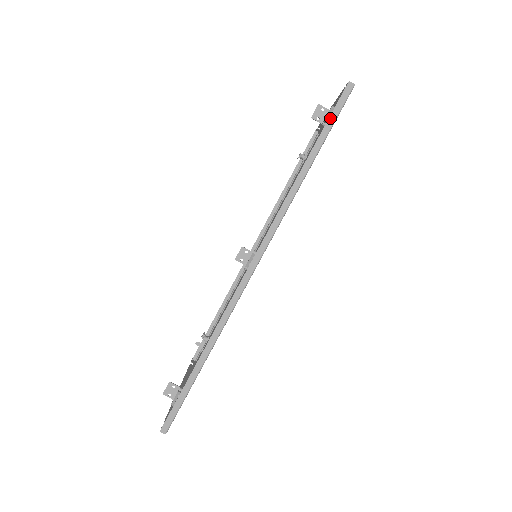
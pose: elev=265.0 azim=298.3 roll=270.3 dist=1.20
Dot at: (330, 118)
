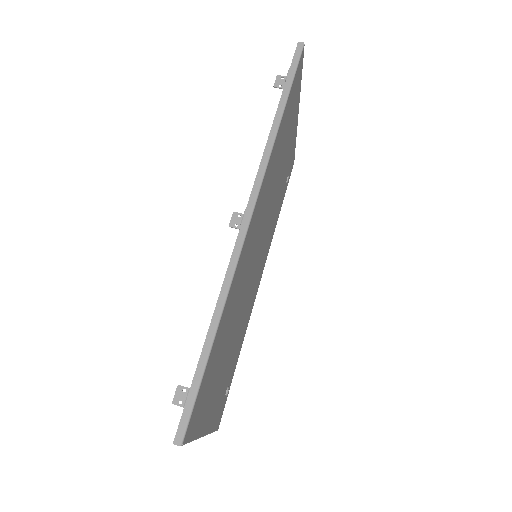
Dot at: (290, 71)
